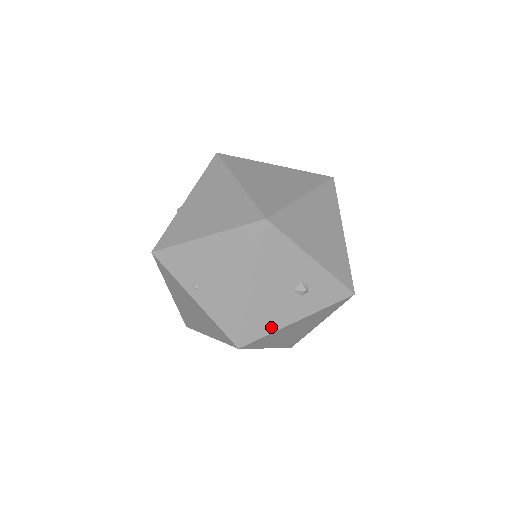
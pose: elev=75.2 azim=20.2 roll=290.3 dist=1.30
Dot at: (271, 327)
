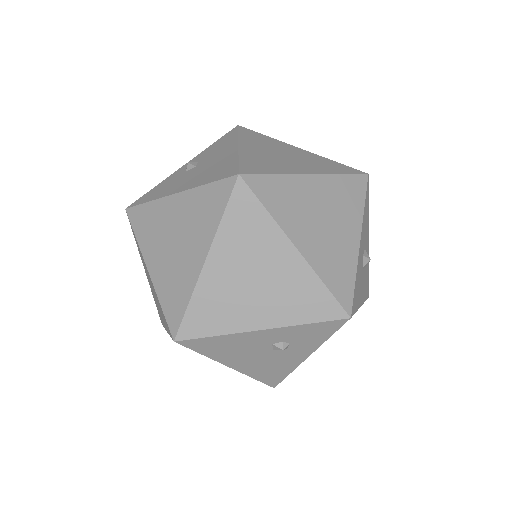
Dot at: (285, 371)
